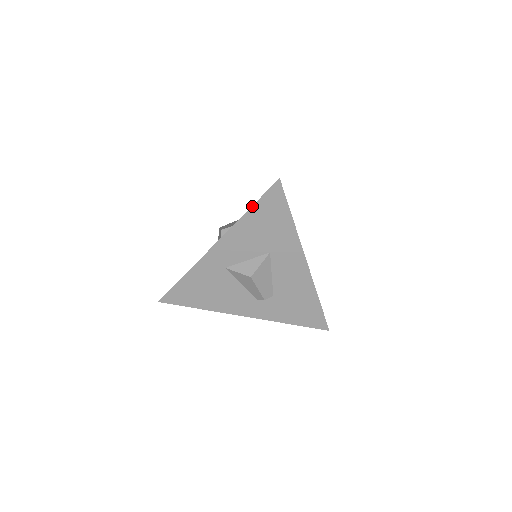
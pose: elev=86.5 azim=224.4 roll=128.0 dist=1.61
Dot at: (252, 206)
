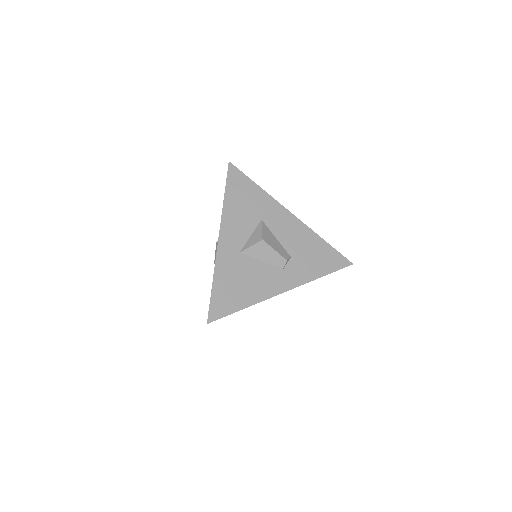
Dot at: (225, 190)
